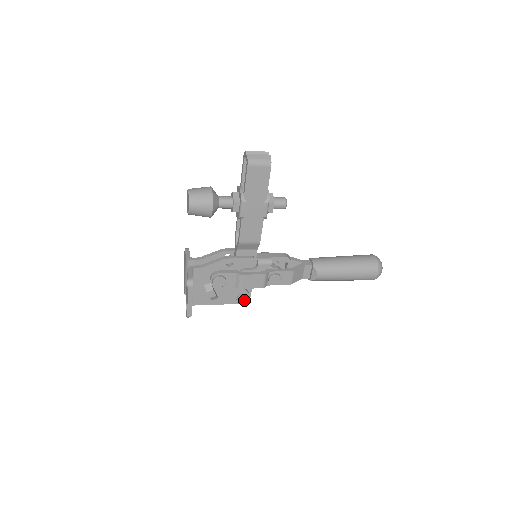
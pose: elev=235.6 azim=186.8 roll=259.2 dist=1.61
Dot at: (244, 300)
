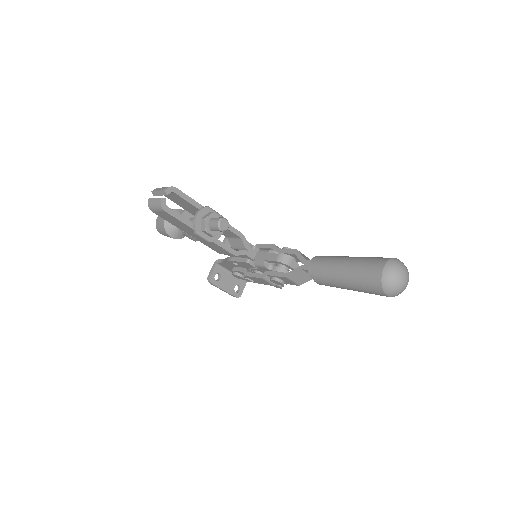
Dot at: (278, 286)
